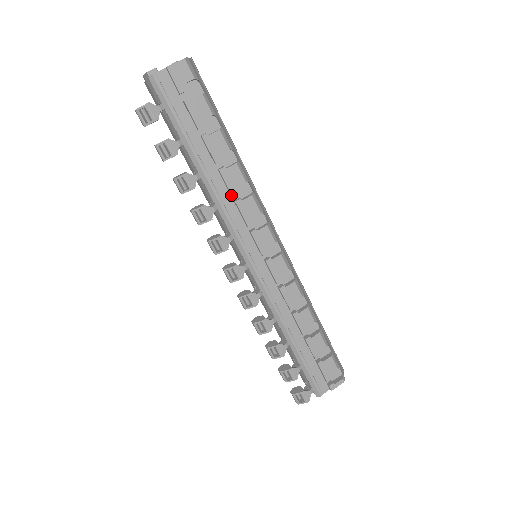
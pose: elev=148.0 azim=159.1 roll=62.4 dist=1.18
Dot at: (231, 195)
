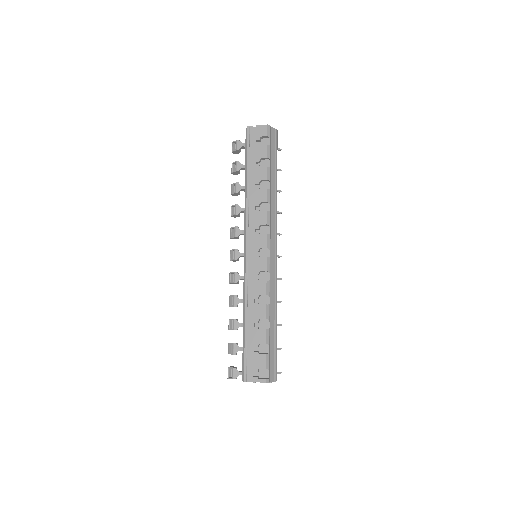
Dot at: (255, 205)
